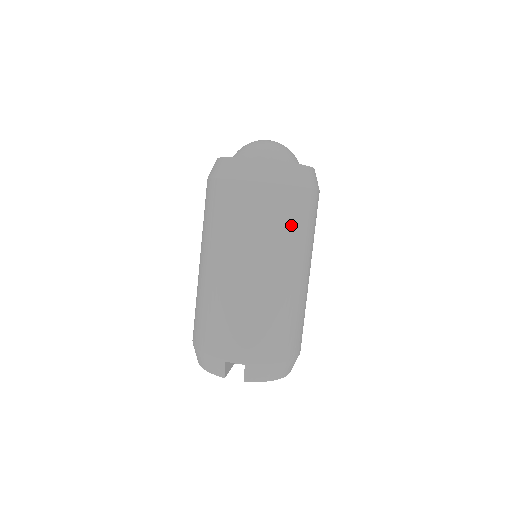
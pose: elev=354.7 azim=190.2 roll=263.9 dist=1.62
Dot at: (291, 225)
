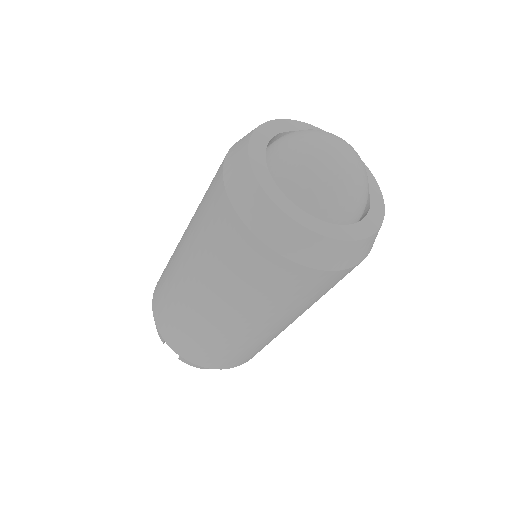
Dot at: (284, 297)
